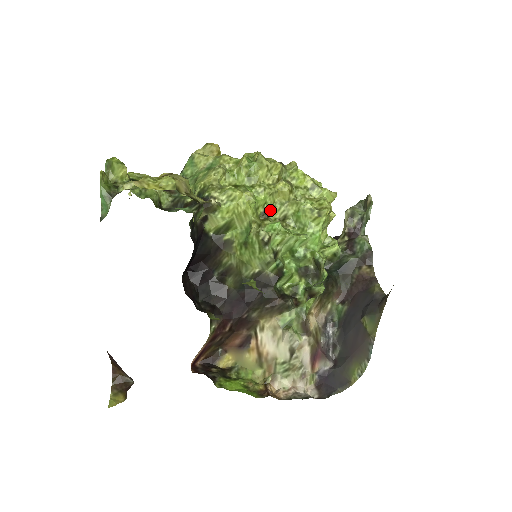
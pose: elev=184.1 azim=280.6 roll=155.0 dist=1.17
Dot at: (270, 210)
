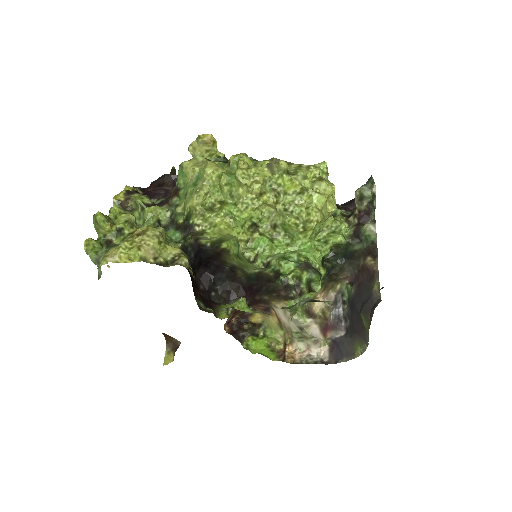
Dot at: (259, 221)
